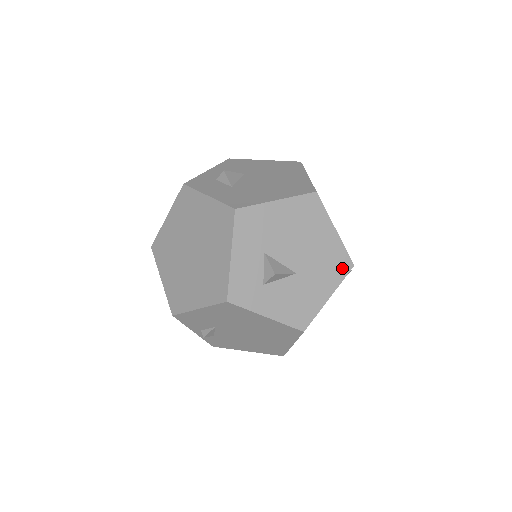
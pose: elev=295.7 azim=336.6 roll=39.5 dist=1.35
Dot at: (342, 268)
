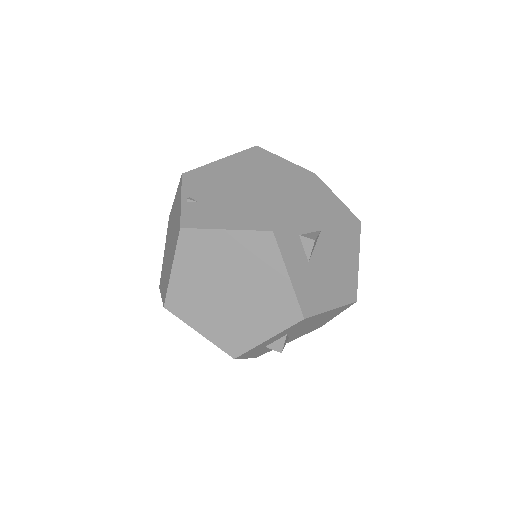
Dot at: (313, 330)
